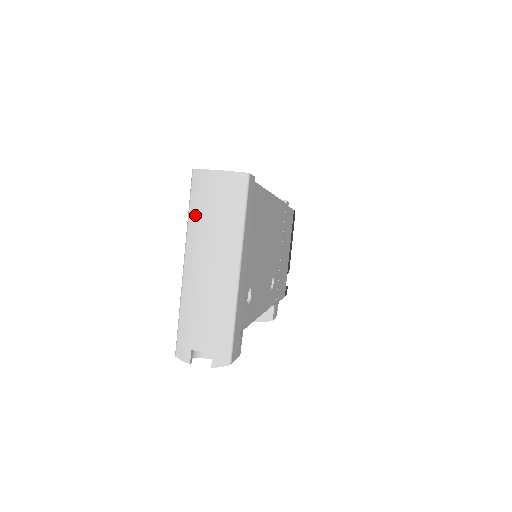
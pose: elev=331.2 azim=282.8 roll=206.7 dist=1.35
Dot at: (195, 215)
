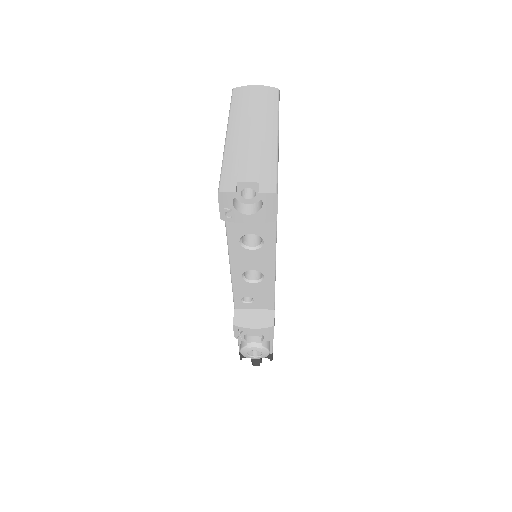
Dot at: (237, 107)
